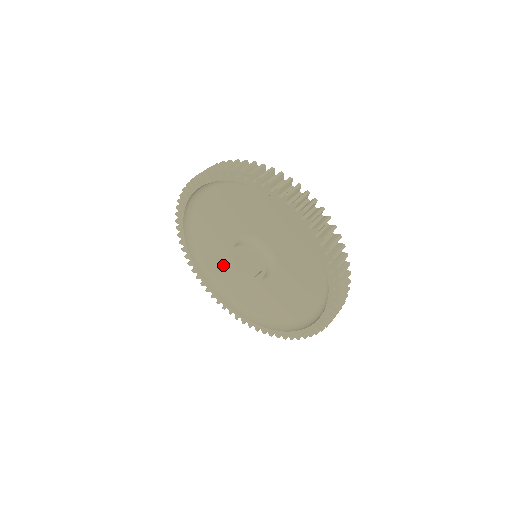
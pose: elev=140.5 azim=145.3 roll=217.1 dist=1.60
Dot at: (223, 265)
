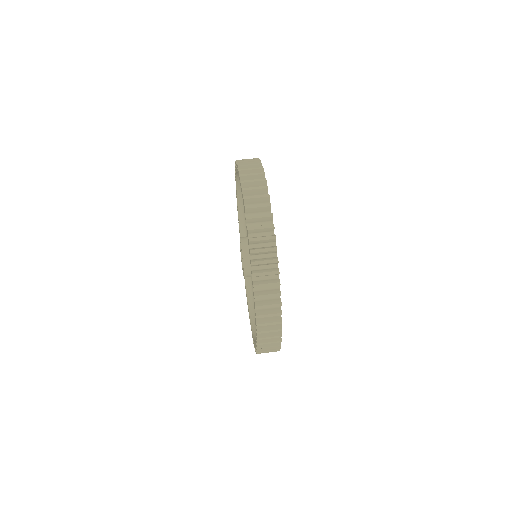
Dot at: occluded
